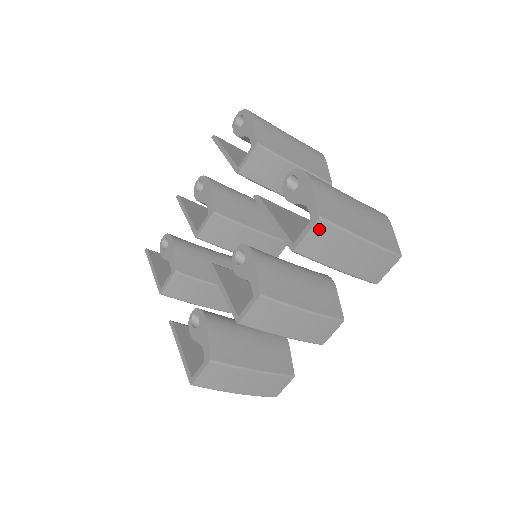
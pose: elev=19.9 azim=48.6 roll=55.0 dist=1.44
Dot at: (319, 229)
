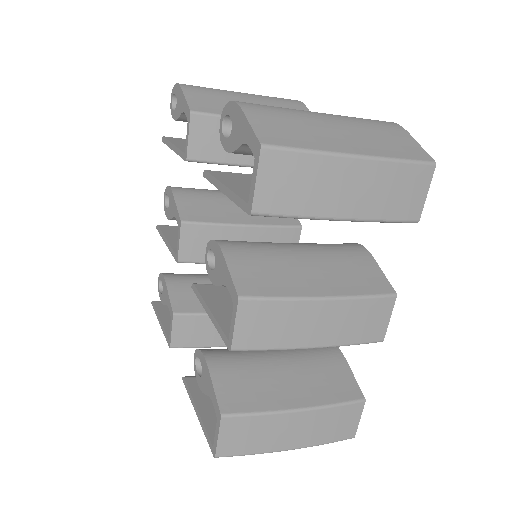
Dot at: (271, 165)
